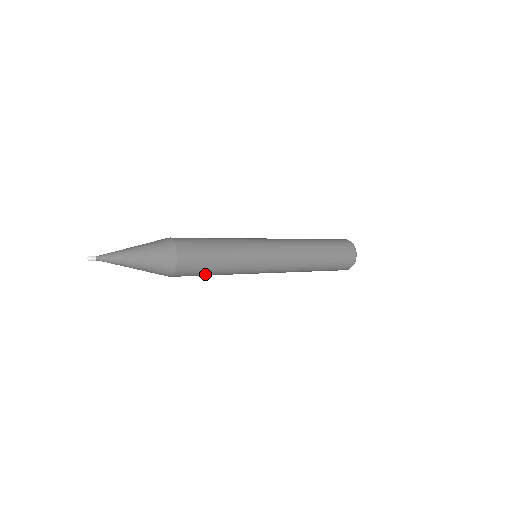
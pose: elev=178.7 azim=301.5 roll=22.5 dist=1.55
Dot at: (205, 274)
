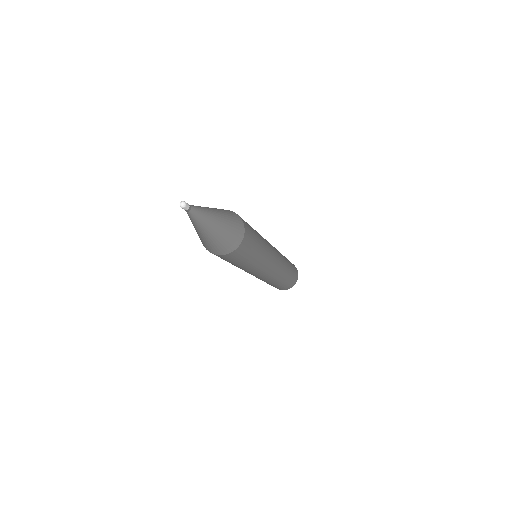
Dot at: (240, 261)
